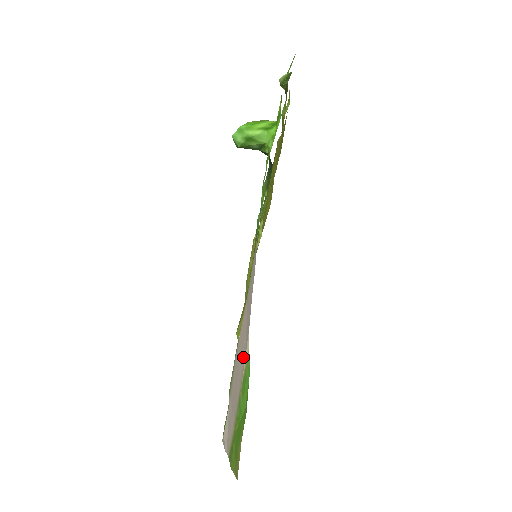
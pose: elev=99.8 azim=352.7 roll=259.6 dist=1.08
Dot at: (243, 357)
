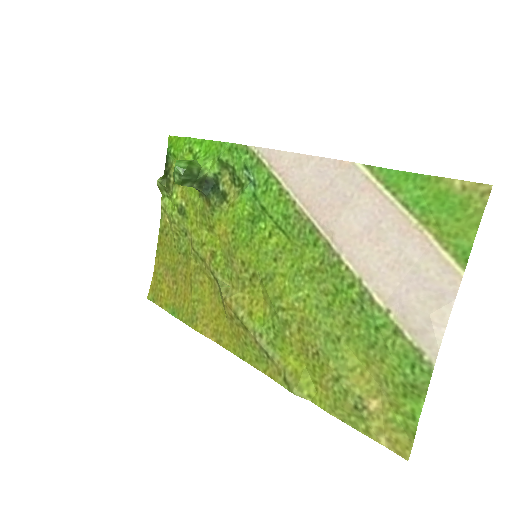
Dot at: (363, 190)
